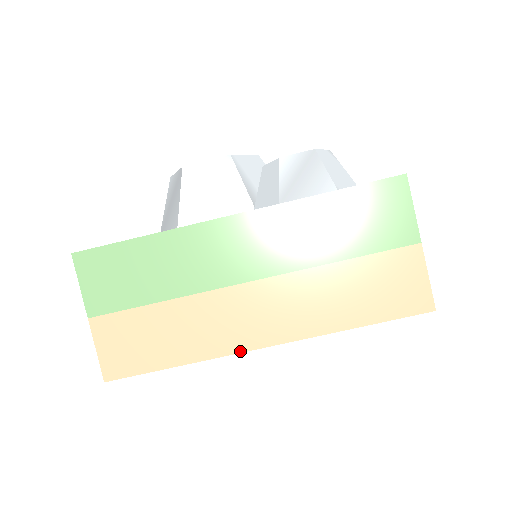
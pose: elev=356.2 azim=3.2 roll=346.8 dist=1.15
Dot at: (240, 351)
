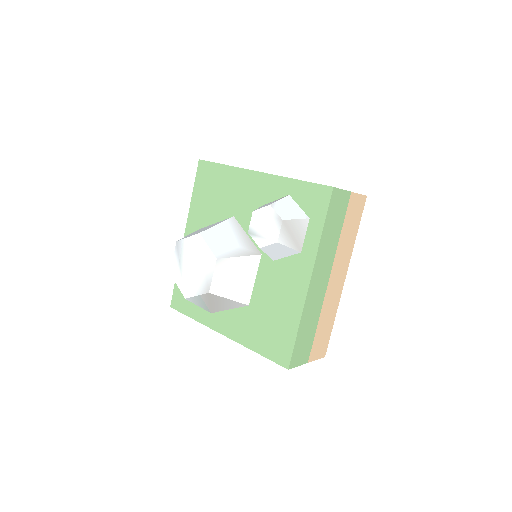
Dot at: occluded
